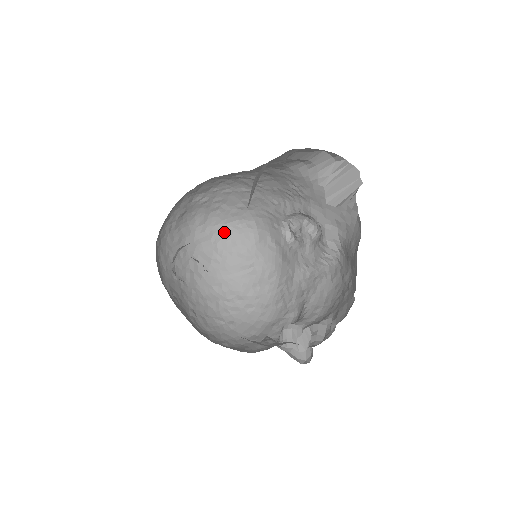
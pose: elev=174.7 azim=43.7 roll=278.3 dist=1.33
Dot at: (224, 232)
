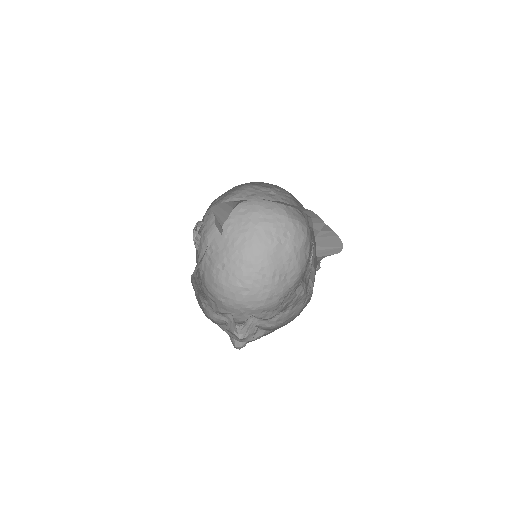
Dot at: (286, 223)
